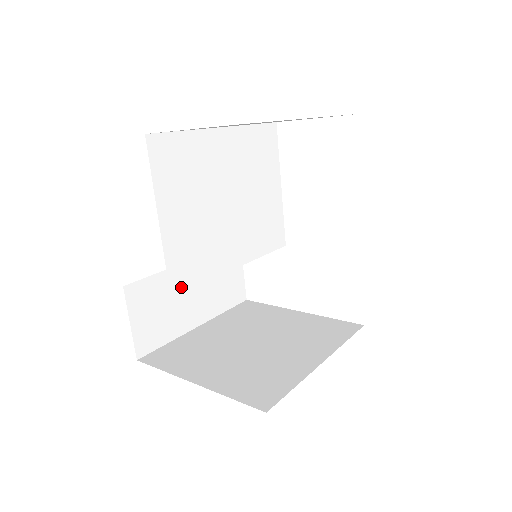
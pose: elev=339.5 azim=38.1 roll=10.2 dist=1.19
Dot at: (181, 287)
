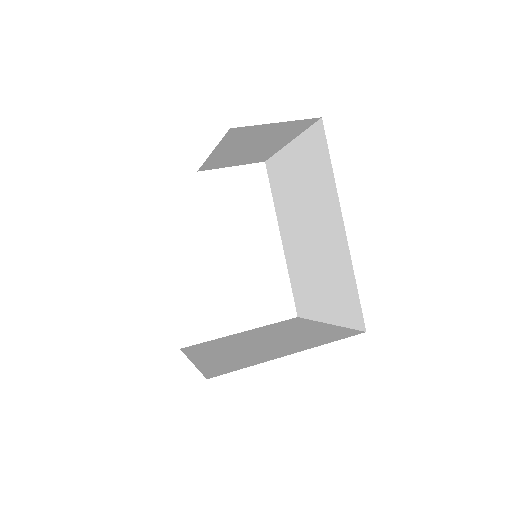
Dot at: occluded
